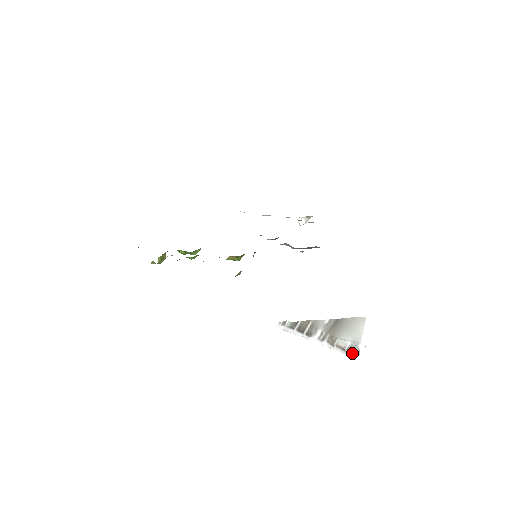
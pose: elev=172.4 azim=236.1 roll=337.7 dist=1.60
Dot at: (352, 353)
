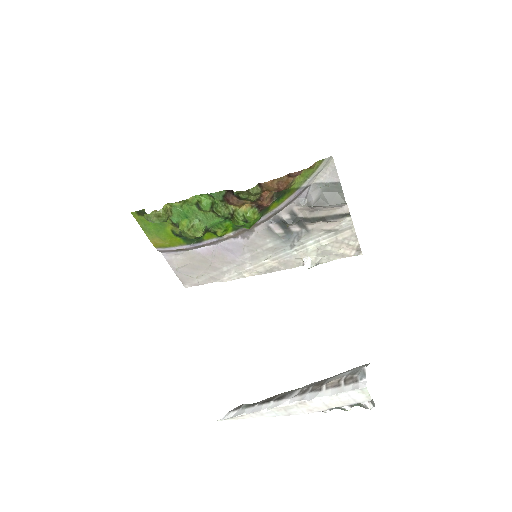
Dot at: (352, 381)
